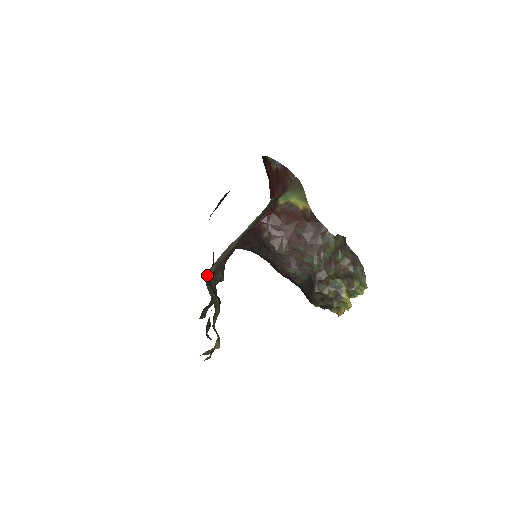
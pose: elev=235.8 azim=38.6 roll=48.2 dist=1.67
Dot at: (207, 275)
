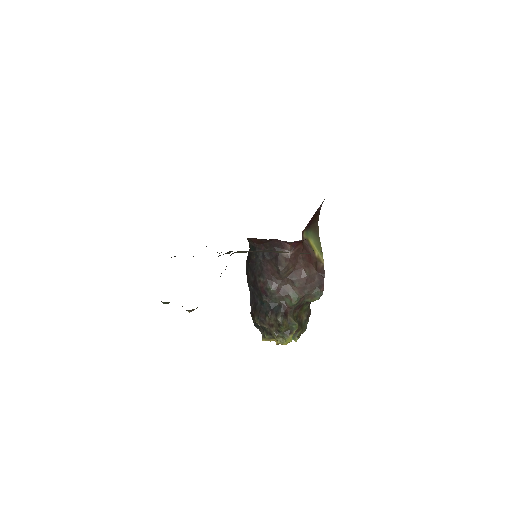
Dot at: (235, 252)
